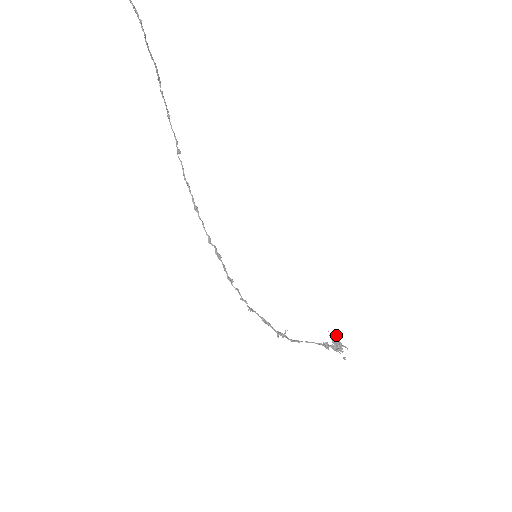
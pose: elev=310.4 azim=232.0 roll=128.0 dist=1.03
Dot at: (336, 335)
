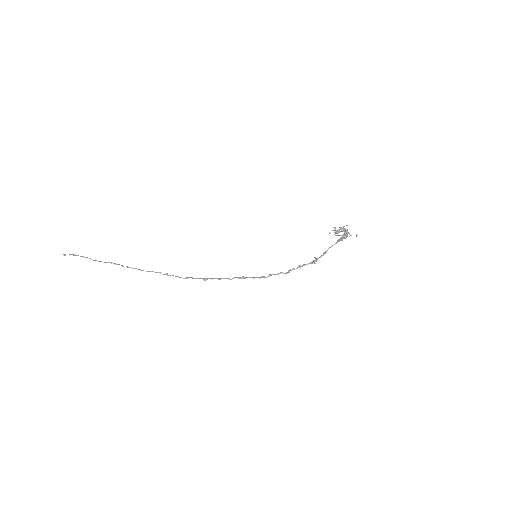
Dot at: (335, 230)
